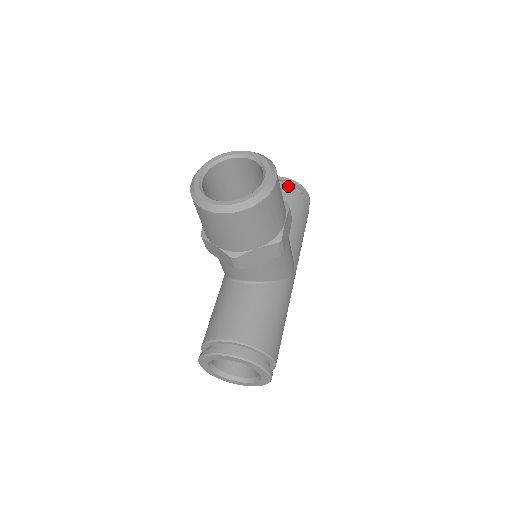
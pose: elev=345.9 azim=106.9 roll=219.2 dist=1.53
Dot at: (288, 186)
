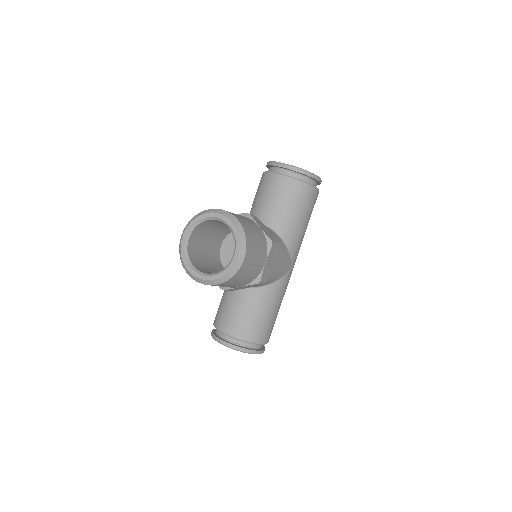
Dot at: (293, 179)
